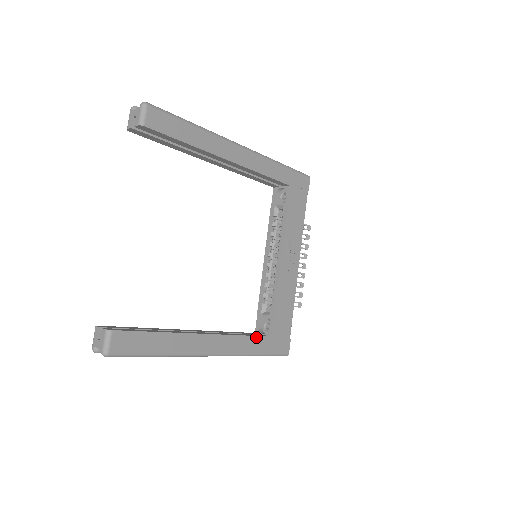
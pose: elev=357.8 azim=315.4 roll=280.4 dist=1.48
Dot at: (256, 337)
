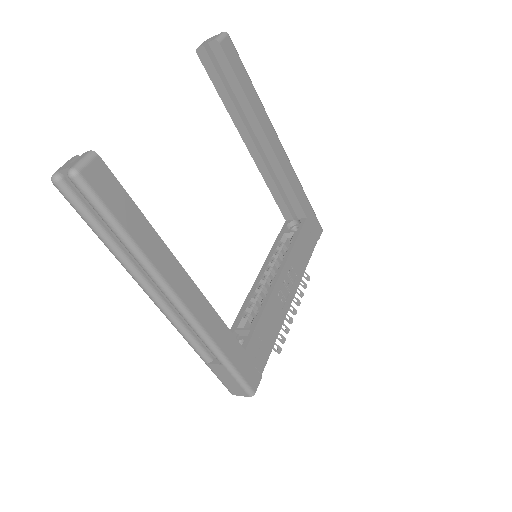
Dot at: (231, 334)
